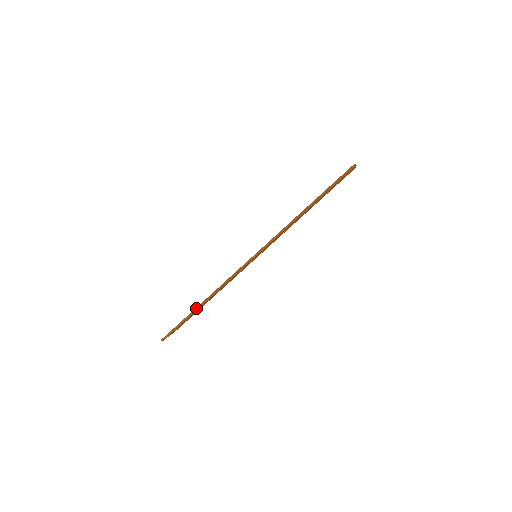
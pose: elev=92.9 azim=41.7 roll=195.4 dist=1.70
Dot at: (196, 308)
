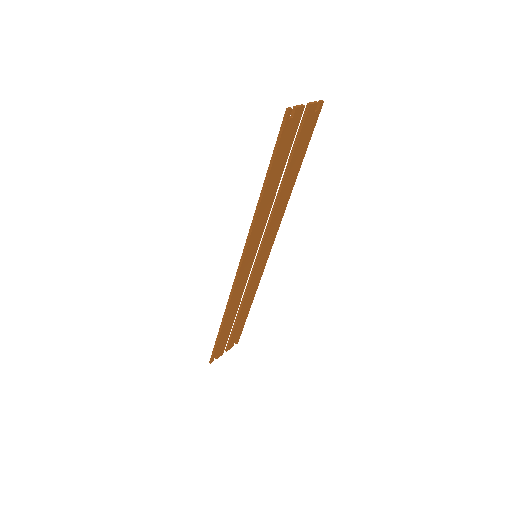
Dot at: (220, 327)
